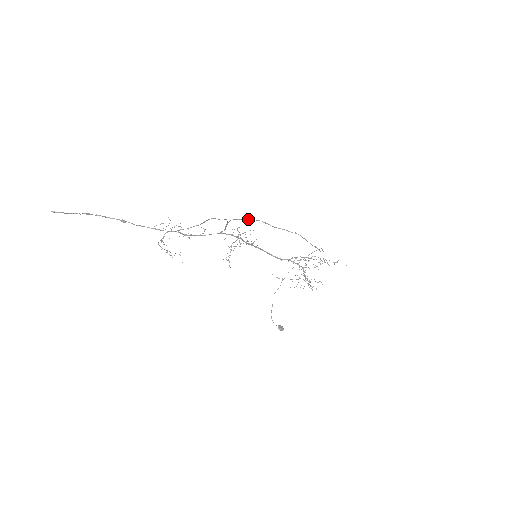
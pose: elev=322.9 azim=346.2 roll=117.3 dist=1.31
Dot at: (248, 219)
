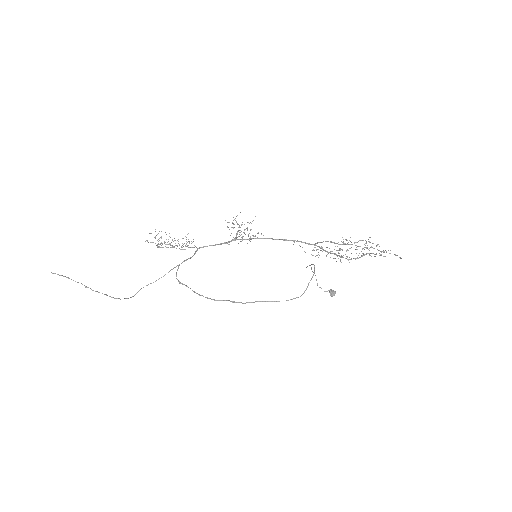
Dot at: (180, 283)
